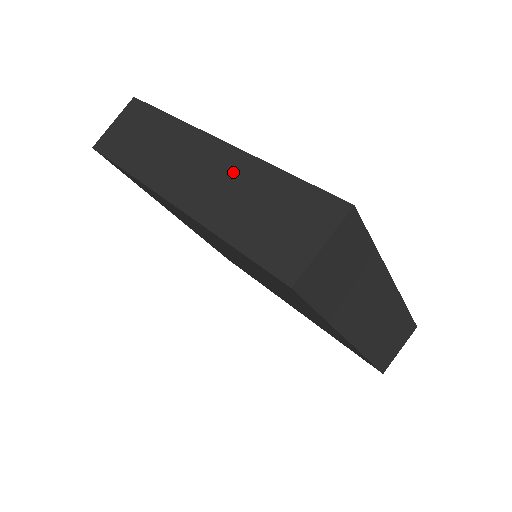
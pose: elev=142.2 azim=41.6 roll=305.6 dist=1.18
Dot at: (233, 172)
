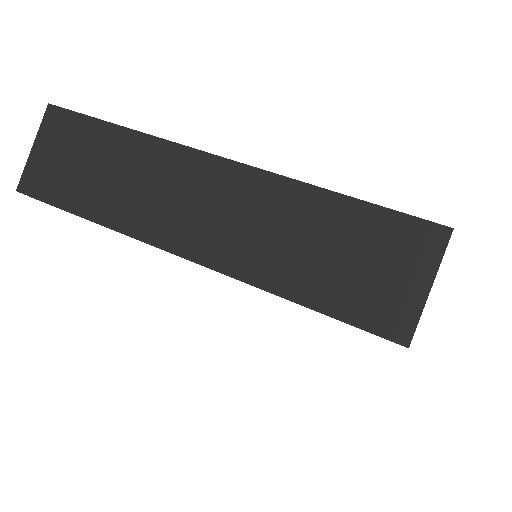
Dot at: (262, 203)
